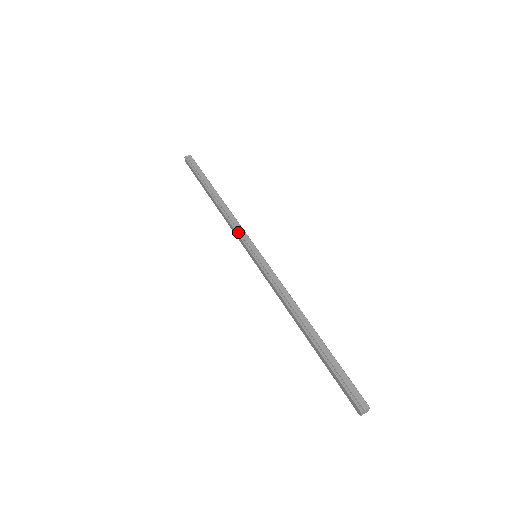
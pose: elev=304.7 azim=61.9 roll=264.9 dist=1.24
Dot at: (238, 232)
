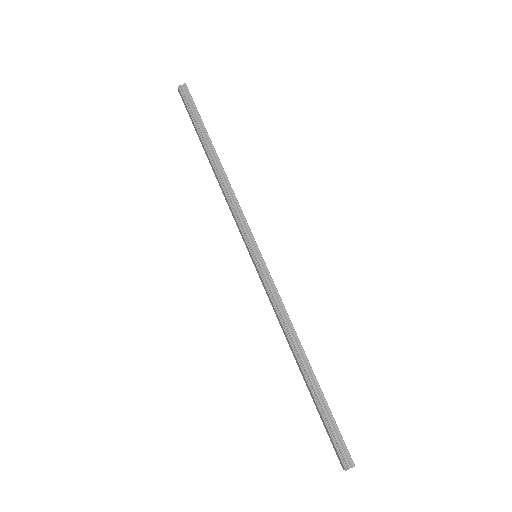
Dot at: (238, 220)
